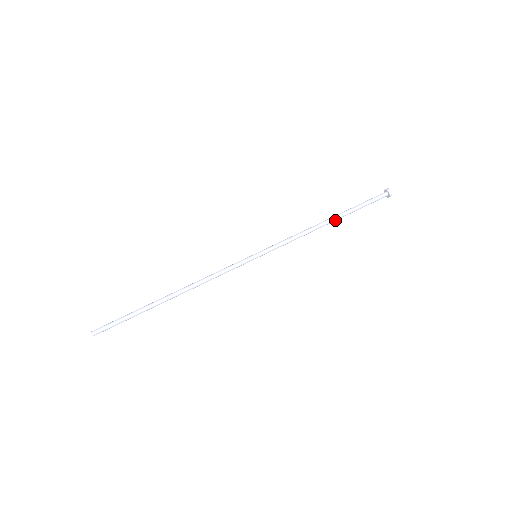
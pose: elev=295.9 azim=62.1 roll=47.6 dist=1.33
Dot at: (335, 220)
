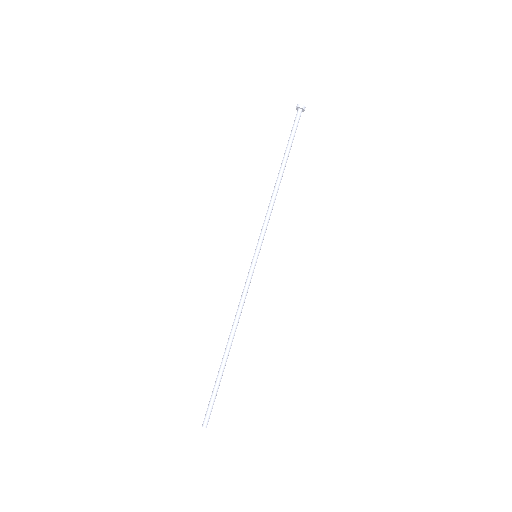
Dot at: (283, 170)
